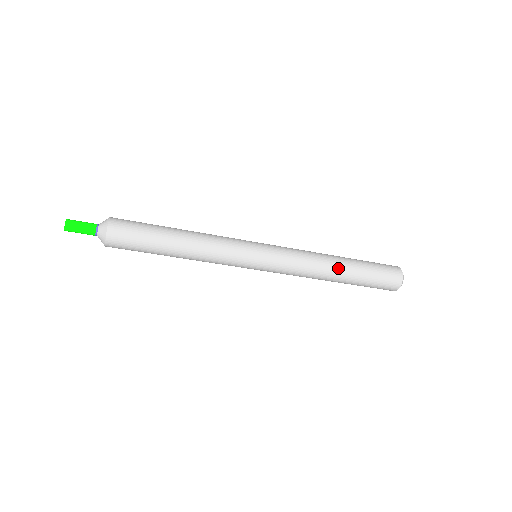
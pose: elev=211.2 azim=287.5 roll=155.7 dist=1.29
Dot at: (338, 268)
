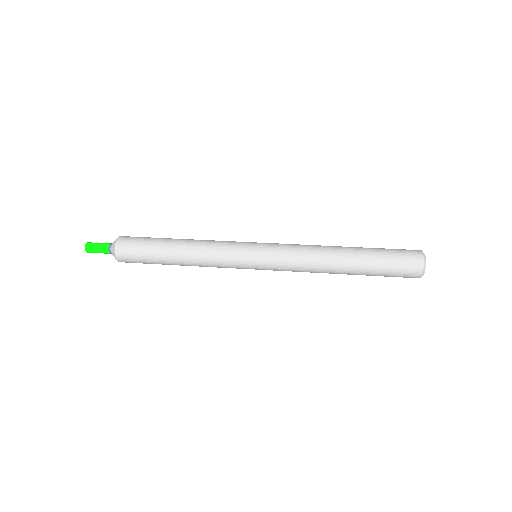
Dot at: occluded
